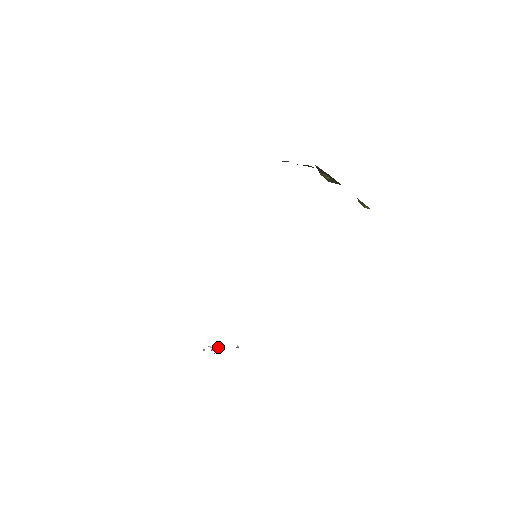
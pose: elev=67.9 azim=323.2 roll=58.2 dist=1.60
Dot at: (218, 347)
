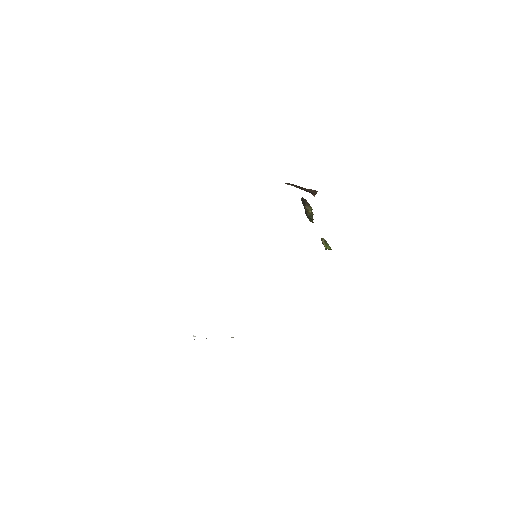
Dot at: occluded
